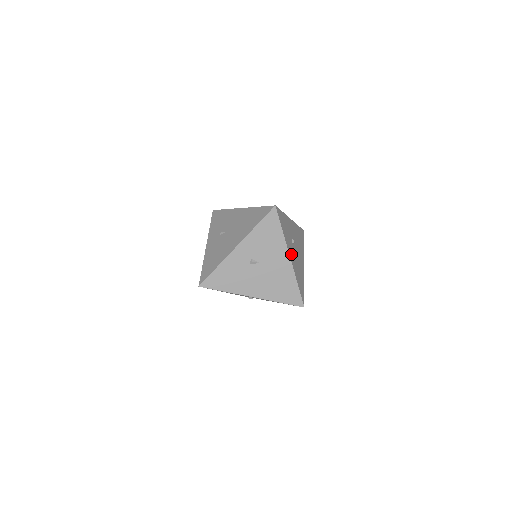
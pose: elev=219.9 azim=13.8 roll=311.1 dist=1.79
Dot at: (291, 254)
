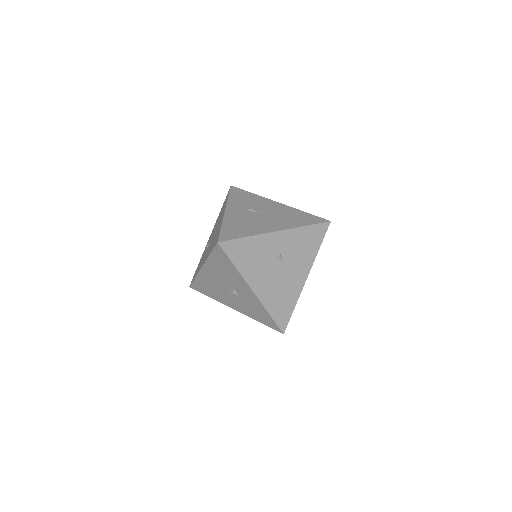
Dot at: occluded
